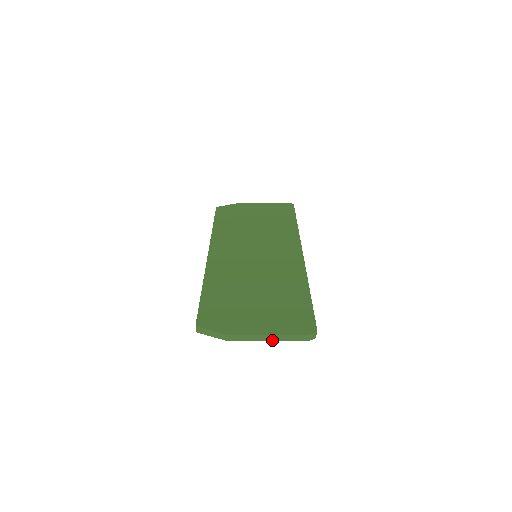
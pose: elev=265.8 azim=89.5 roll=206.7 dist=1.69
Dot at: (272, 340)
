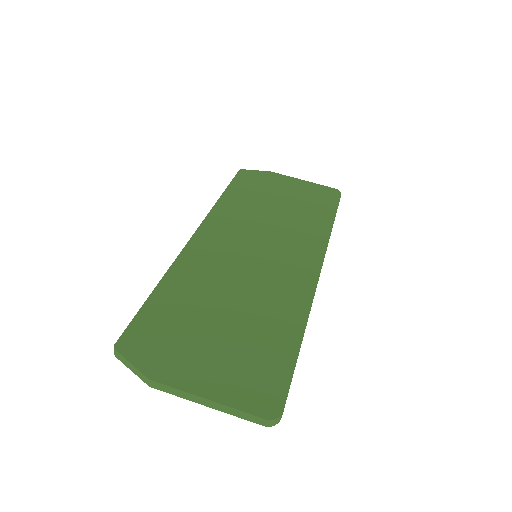
Dot at: (211, 406)
